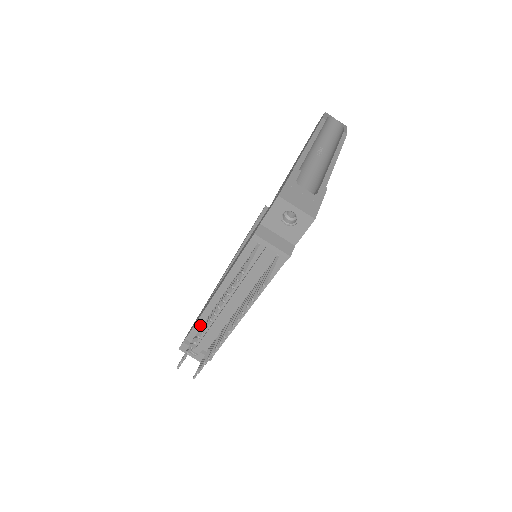
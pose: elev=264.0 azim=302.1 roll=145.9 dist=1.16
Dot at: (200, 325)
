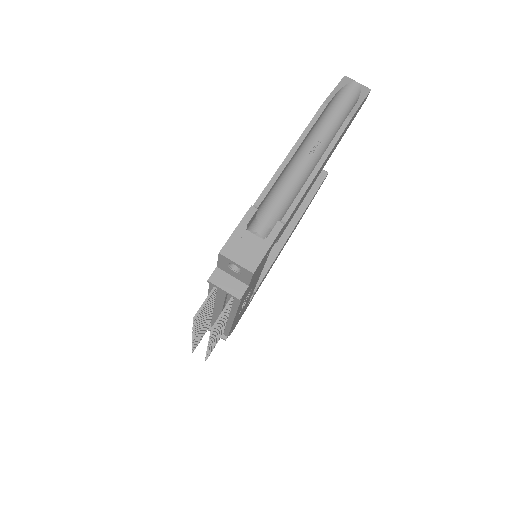
Dot at: occluded
